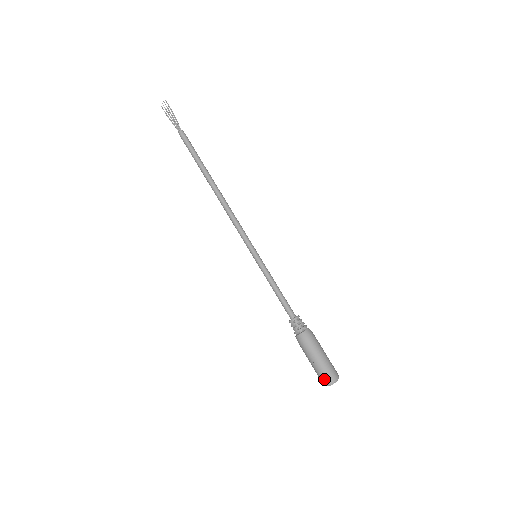
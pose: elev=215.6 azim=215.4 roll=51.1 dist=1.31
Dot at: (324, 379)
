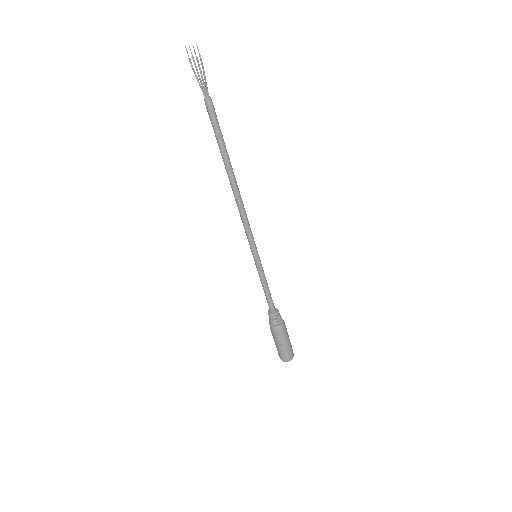
Dot at: (285, 358)
